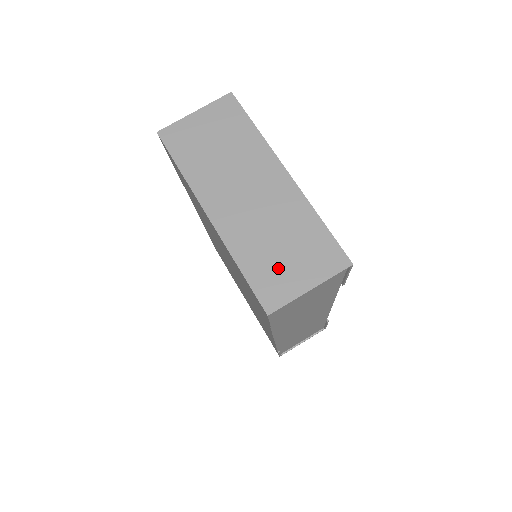
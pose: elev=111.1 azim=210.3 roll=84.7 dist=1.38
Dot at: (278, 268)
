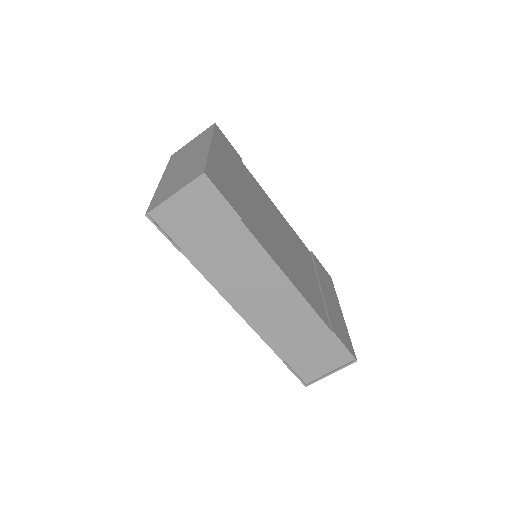
Dot at: (168, 190)
